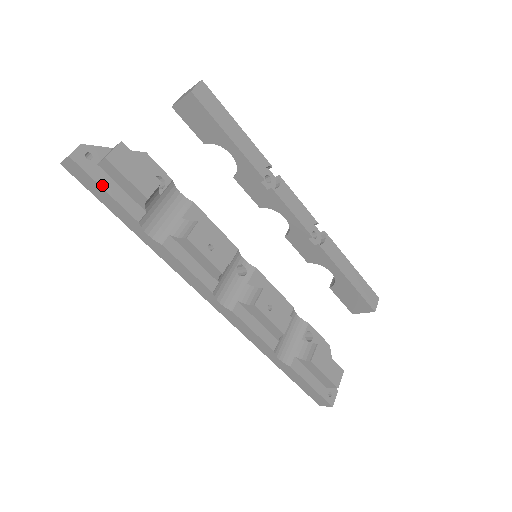
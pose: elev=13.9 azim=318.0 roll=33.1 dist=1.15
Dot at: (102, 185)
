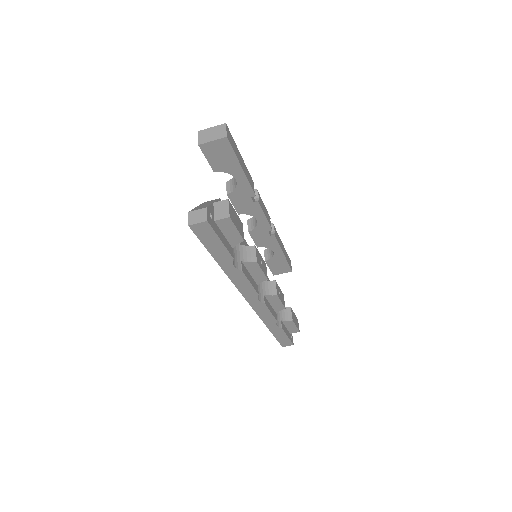
Dot at: (220, 237)
